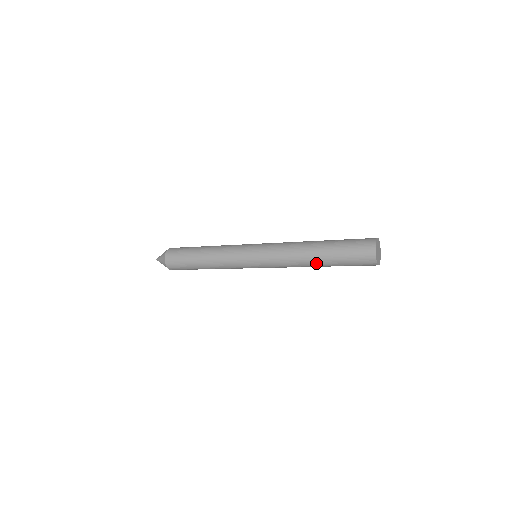
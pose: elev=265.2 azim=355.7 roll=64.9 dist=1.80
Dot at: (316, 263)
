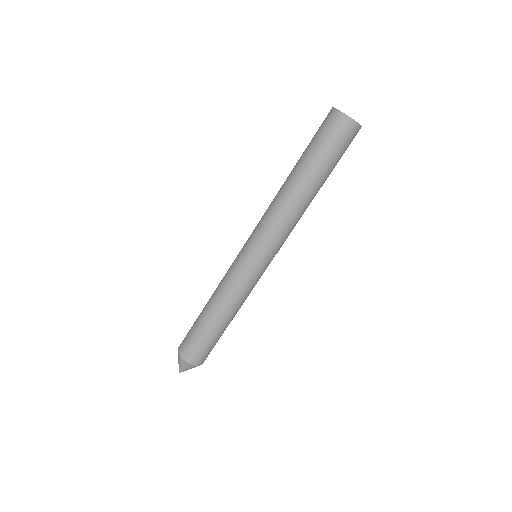
Dot at: (304, 187)
